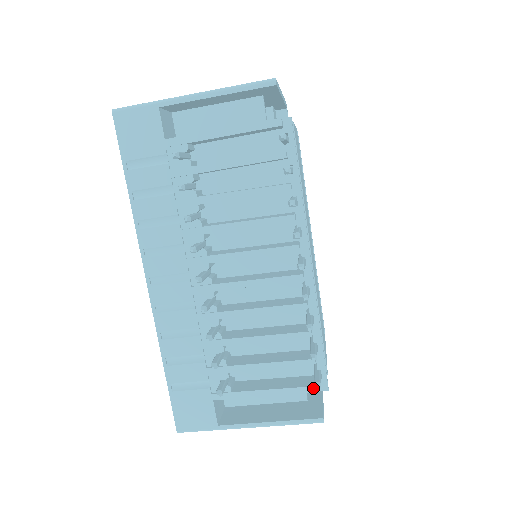
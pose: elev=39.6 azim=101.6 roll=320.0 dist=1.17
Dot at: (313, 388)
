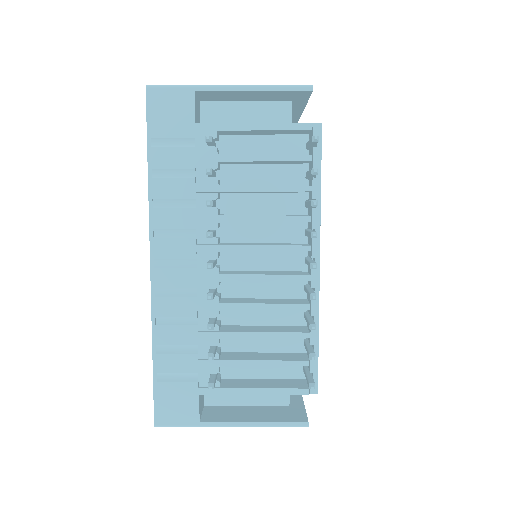
Dot at: (303, 390)
